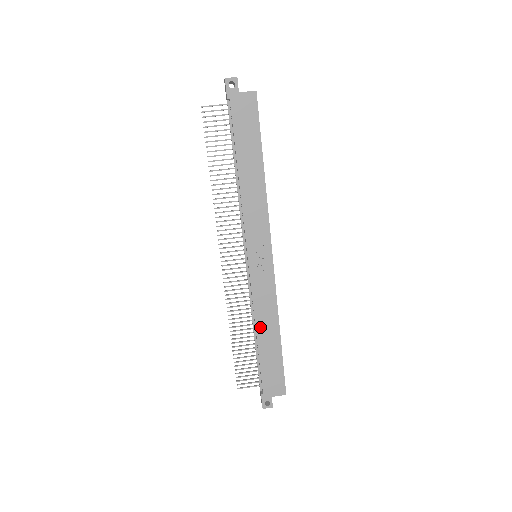
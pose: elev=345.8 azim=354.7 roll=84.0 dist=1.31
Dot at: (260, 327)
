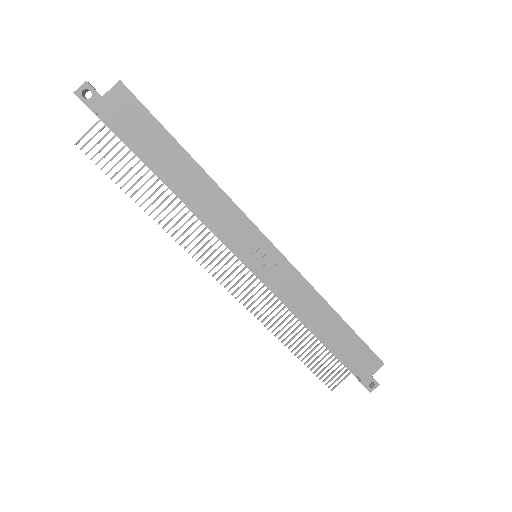
Dot at: (312, 322)
